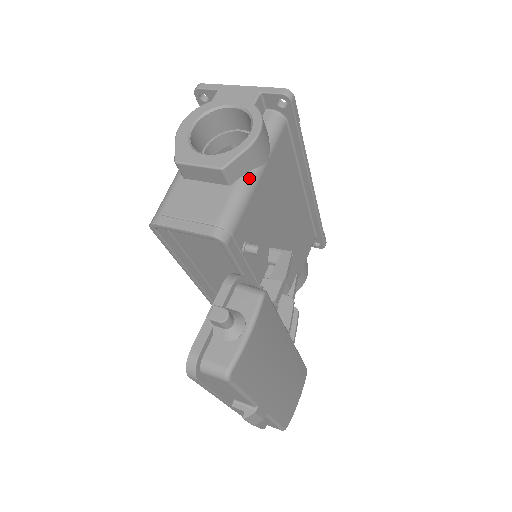
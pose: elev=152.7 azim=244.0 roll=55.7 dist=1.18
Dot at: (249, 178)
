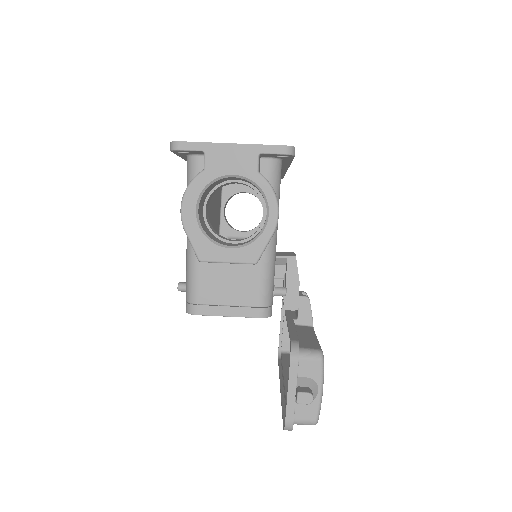
Dot at: (271, 247)
